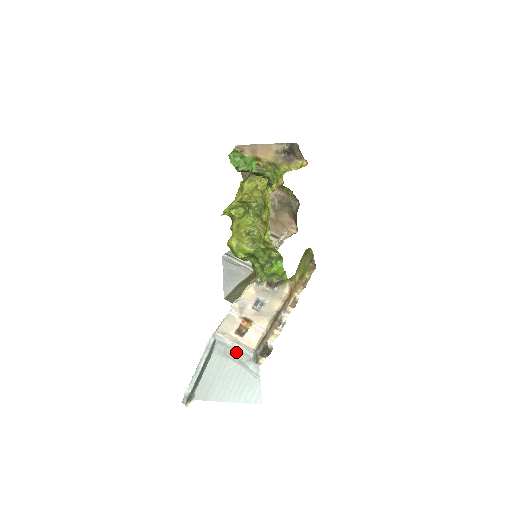
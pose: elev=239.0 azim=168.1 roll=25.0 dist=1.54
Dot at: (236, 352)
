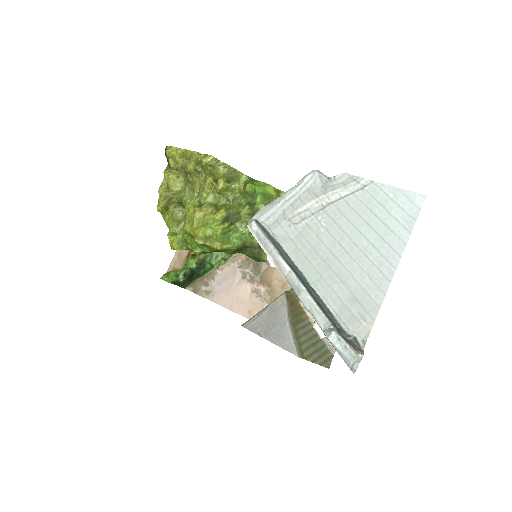
Dot at: (298, 199)
